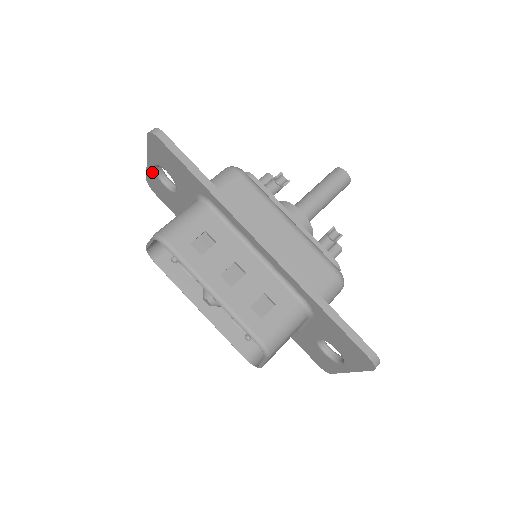
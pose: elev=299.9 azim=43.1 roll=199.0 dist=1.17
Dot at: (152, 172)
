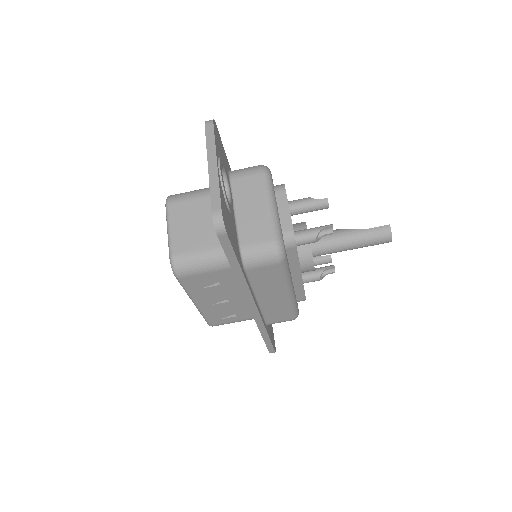
Dot at: occluded
